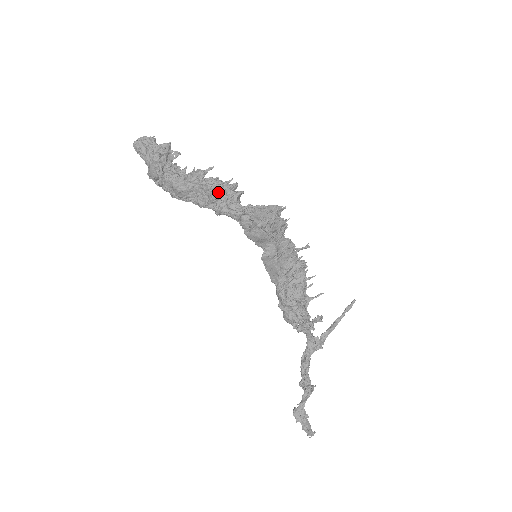
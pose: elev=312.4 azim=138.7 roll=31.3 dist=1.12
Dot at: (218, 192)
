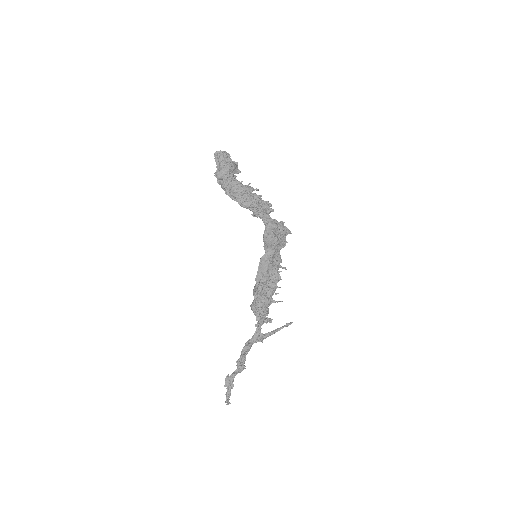
Dot at: (261, 202)
